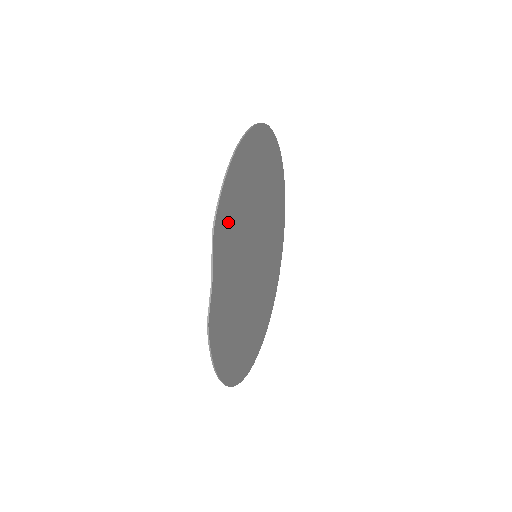
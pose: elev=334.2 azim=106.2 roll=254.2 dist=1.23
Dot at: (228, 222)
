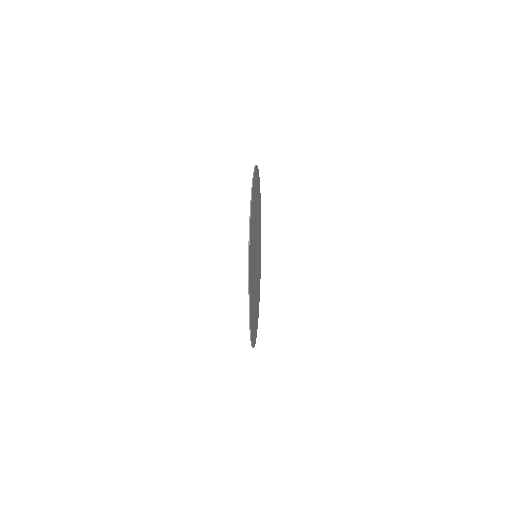
Dot at: occluded
